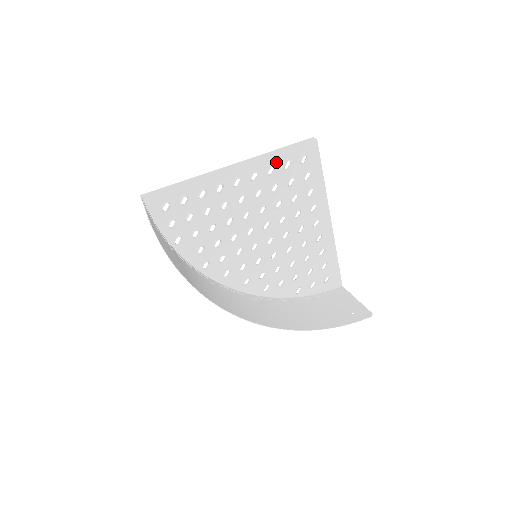
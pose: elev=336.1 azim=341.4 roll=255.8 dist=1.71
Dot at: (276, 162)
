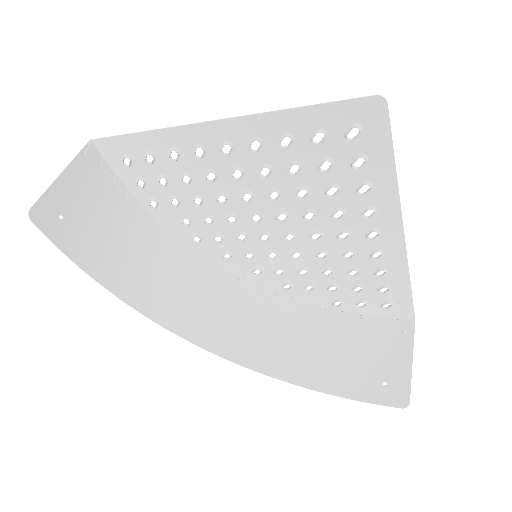
Dot at: (296, 128)
